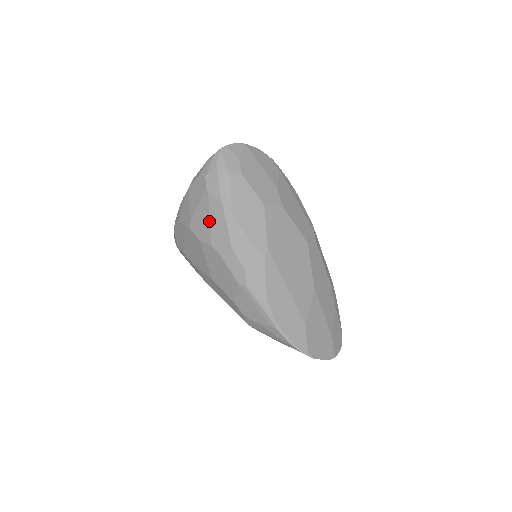
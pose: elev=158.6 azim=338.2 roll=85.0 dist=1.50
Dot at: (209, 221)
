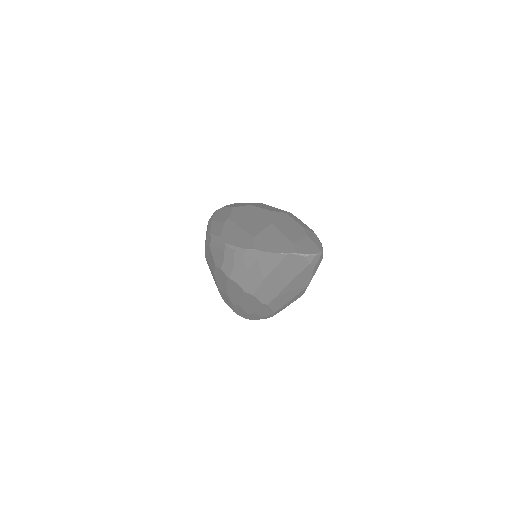
Dot at: occluded
